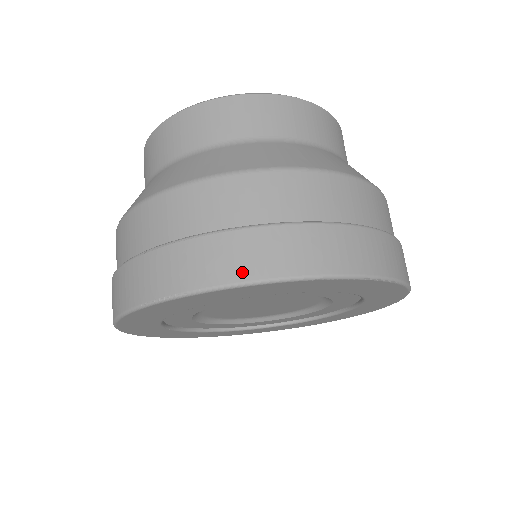
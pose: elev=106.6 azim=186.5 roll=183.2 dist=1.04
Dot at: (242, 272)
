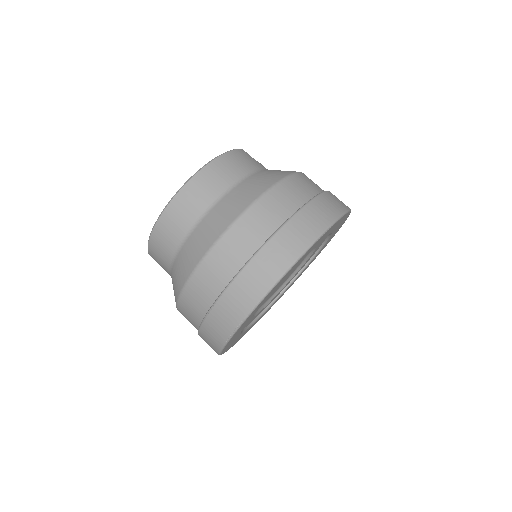
Dot at: (255, 296)
